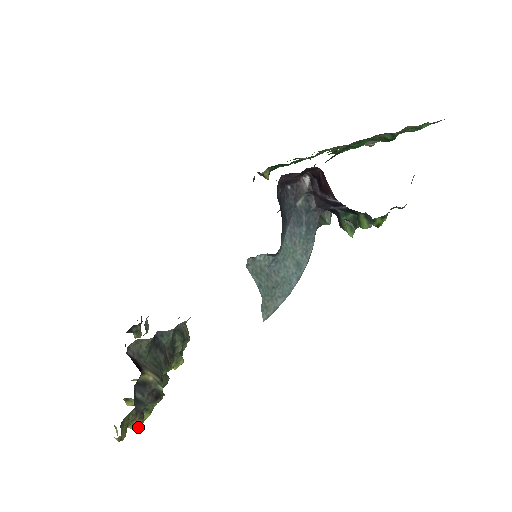
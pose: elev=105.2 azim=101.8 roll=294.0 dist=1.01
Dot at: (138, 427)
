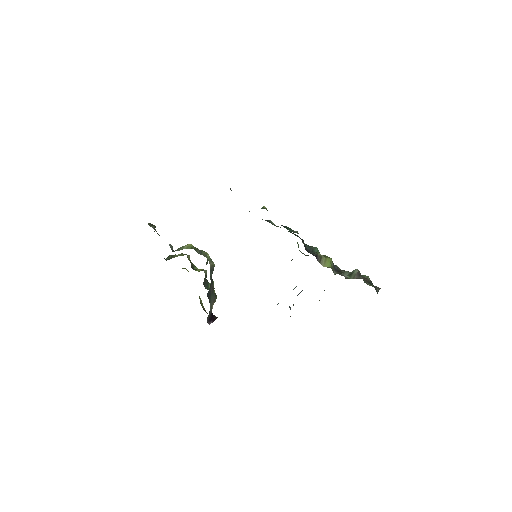
Dot at: occluded
